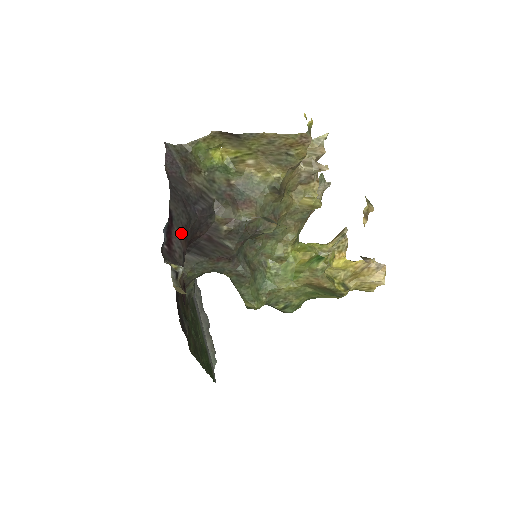
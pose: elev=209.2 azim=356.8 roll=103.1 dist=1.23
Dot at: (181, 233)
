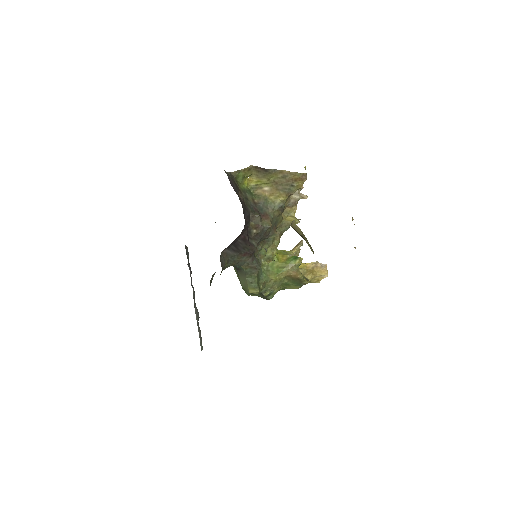
Dot at: occluded
